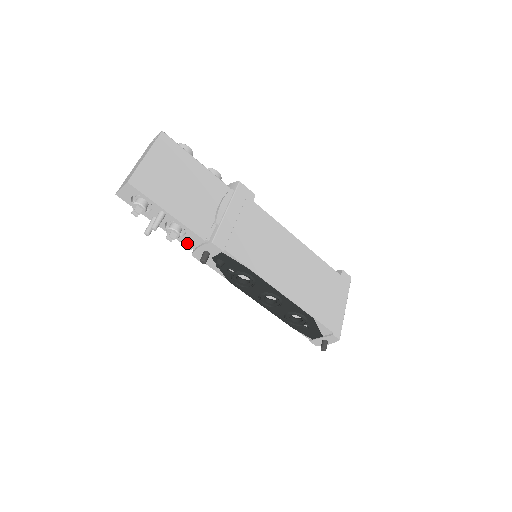
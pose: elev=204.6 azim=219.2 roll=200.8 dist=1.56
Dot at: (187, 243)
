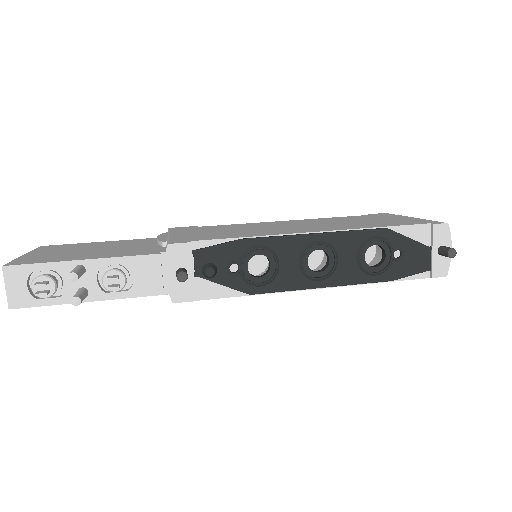
Dot at: (149, 288)
